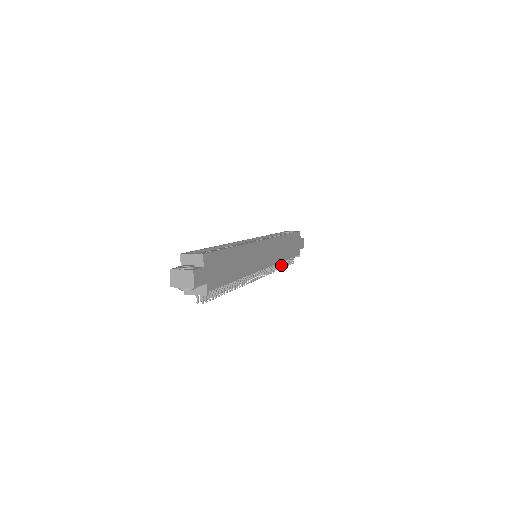
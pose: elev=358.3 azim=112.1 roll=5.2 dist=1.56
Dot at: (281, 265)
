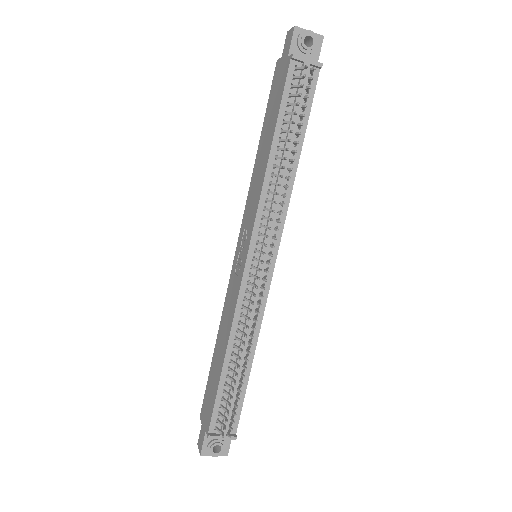
Dot at: (241, 373)
